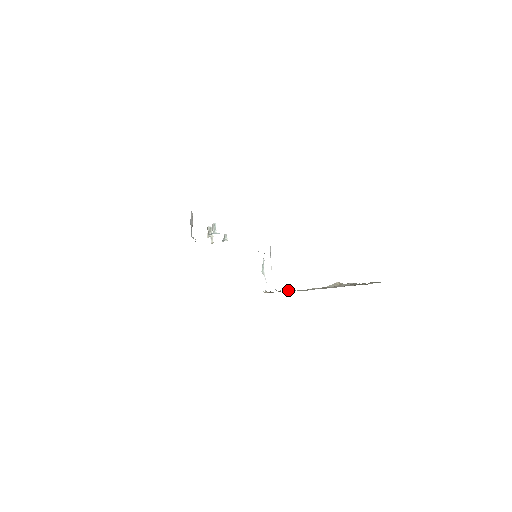
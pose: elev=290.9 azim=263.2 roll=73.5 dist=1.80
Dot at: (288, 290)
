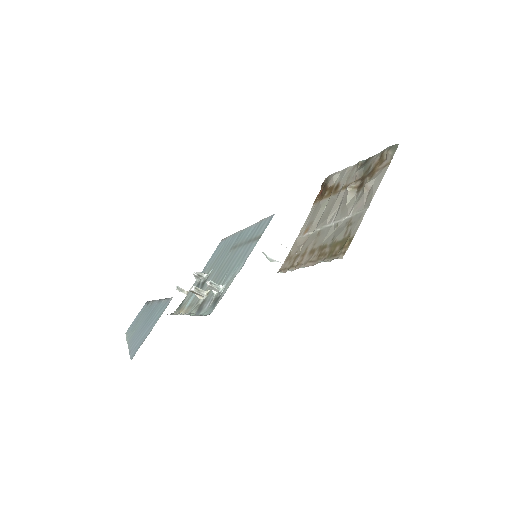
Dot at: (344, 249)
